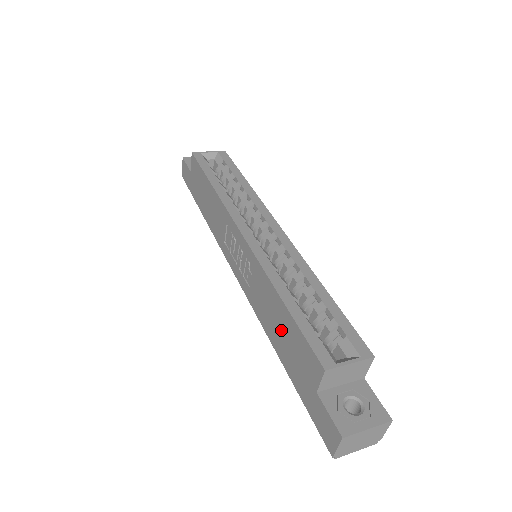
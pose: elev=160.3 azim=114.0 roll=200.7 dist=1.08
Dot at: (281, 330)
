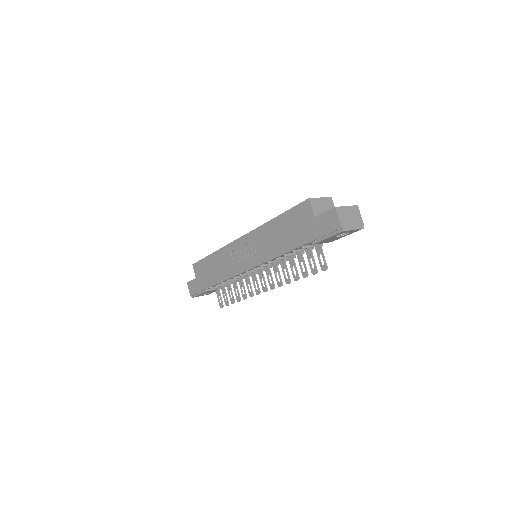
Dot at: (284, 232)
